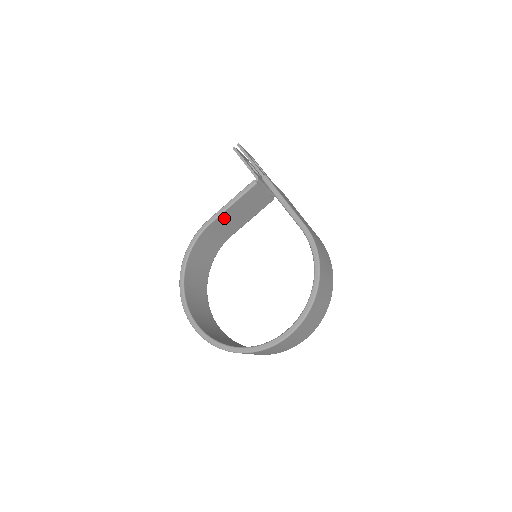
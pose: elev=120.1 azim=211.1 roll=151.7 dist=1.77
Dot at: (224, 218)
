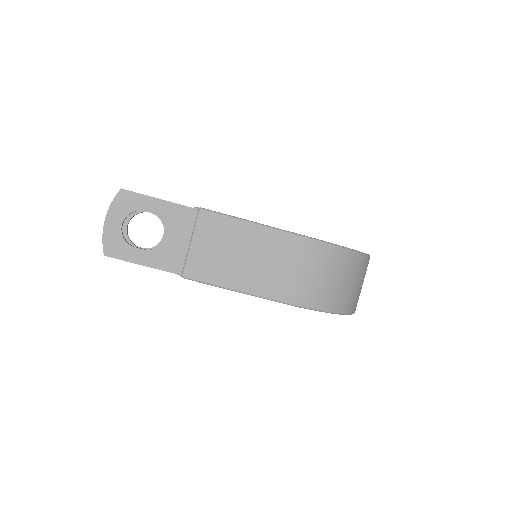
Dot at: occluded
